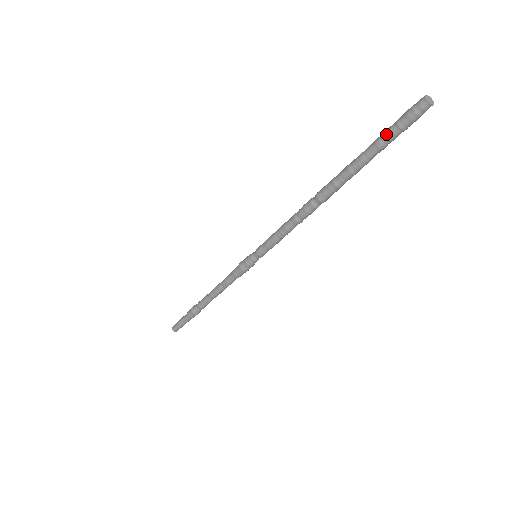
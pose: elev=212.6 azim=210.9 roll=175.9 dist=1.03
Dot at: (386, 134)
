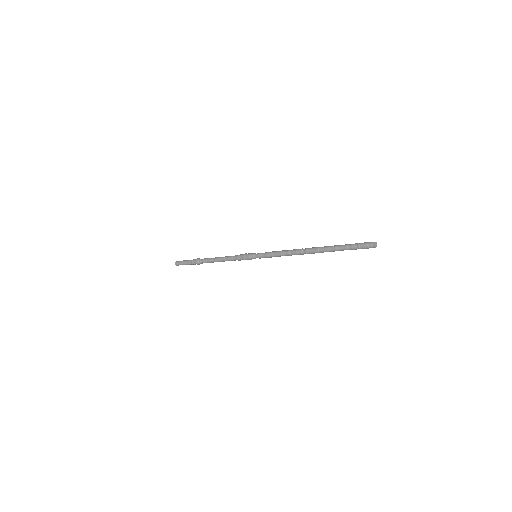
Dot at: occluded
